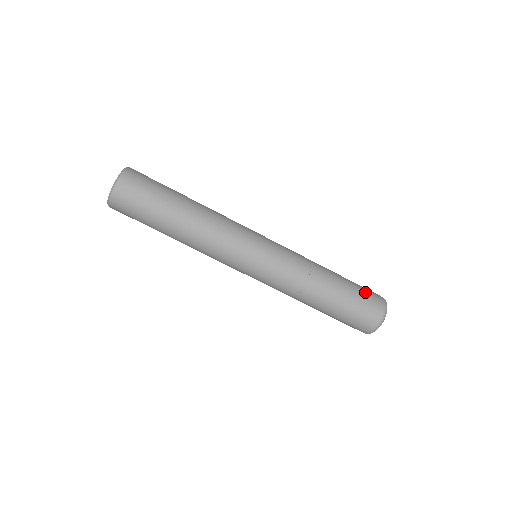
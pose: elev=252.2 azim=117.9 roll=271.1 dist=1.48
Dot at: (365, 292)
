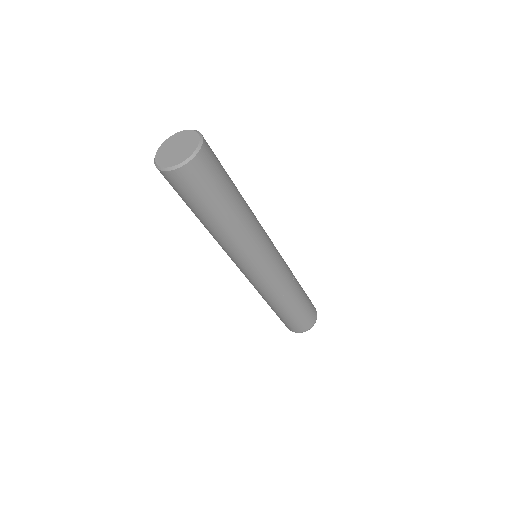
Dot at: (307, 316)
